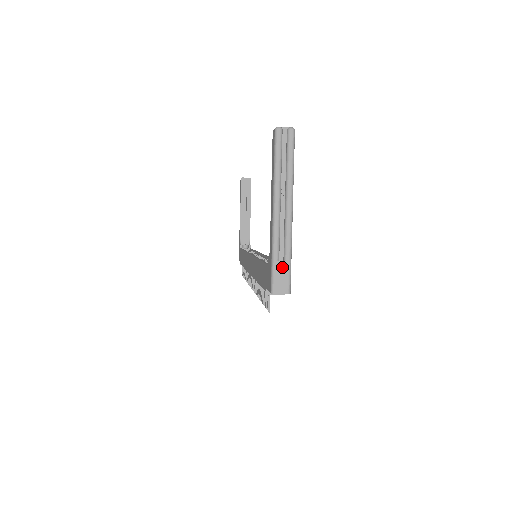
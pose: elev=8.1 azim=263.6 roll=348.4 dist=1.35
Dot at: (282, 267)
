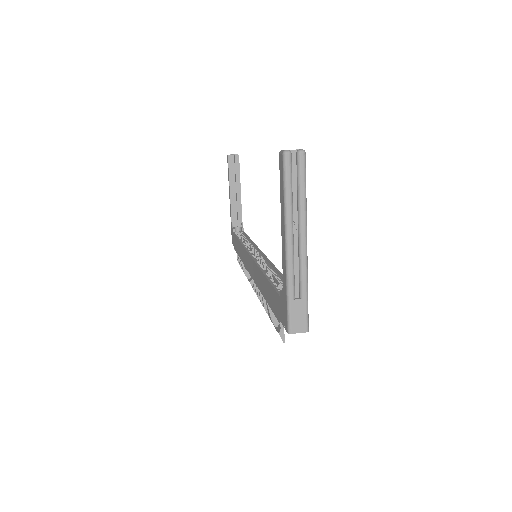
Dot at: (299, 305)
